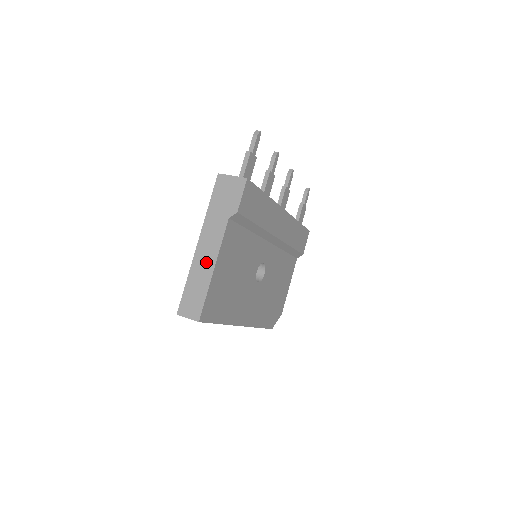
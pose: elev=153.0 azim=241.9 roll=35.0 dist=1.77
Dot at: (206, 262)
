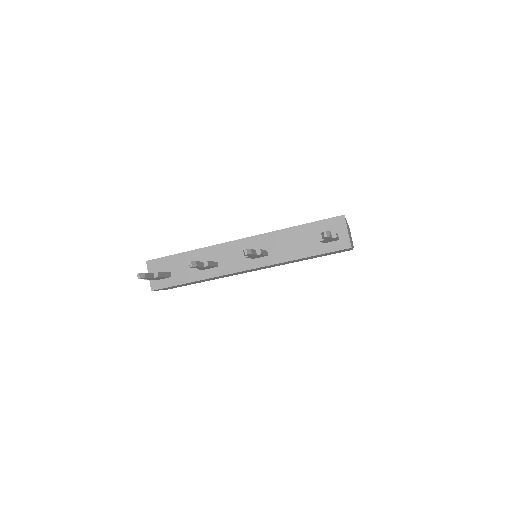
Dot at: occluded
